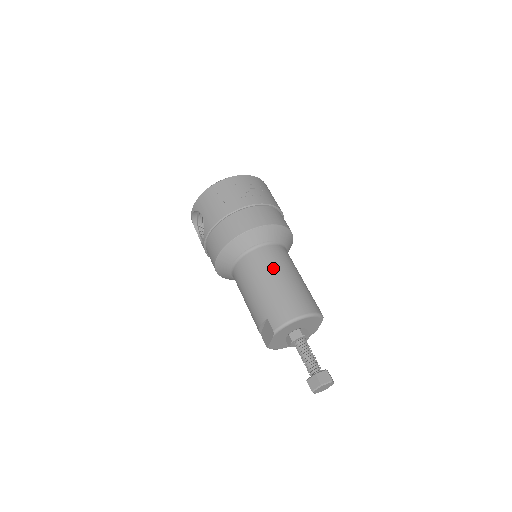
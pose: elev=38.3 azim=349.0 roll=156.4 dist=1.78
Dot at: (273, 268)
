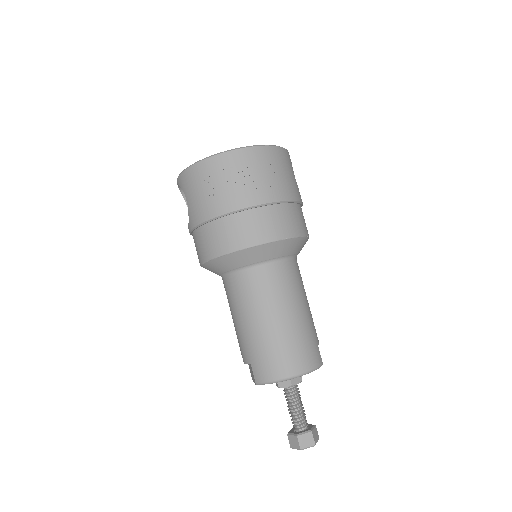
Dot at: (267, 303)
